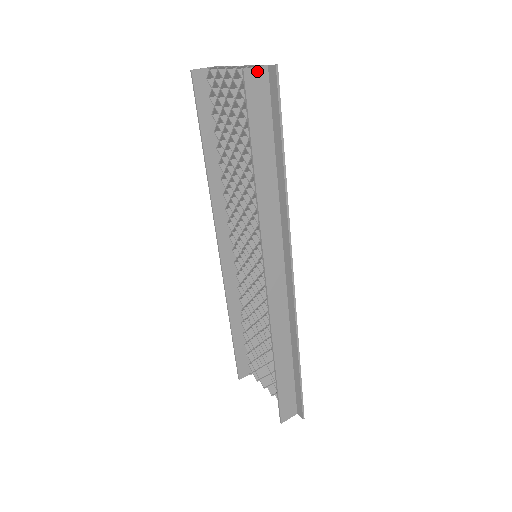
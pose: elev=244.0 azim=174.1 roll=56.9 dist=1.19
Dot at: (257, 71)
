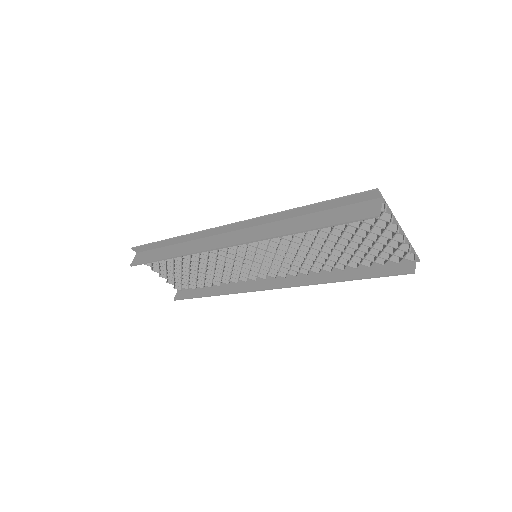
Dot at: (413, 264)
